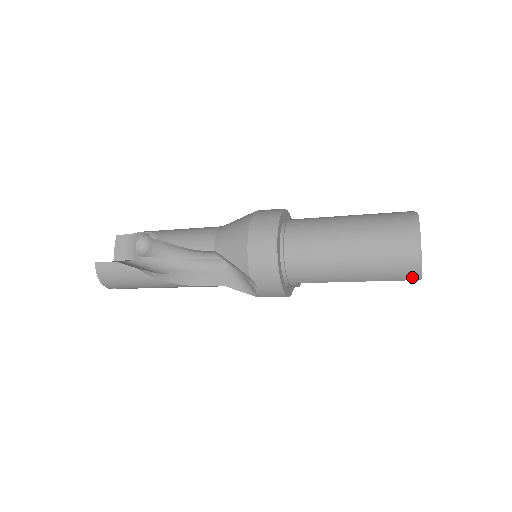
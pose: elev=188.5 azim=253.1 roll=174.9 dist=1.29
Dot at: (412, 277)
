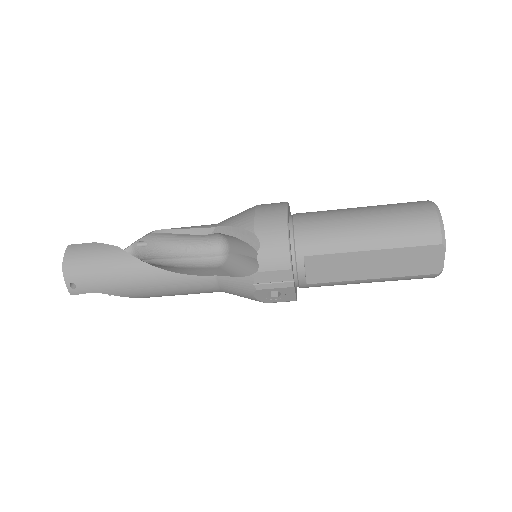
Dot at: (435, 238)
